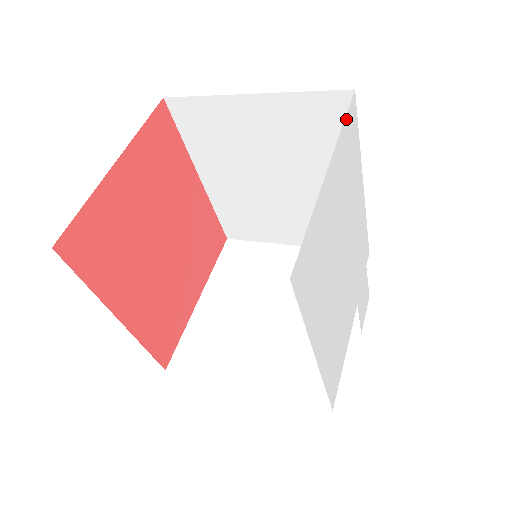
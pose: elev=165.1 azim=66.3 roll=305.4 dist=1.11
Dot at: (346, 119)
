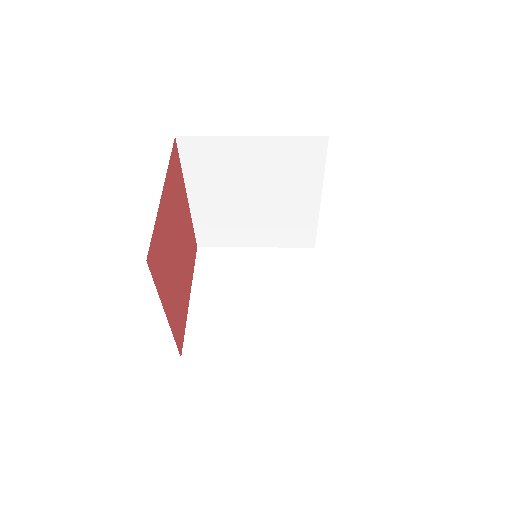
Dot at: occluded
